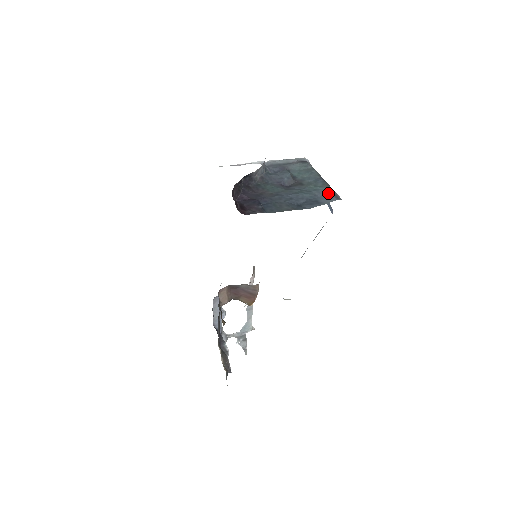
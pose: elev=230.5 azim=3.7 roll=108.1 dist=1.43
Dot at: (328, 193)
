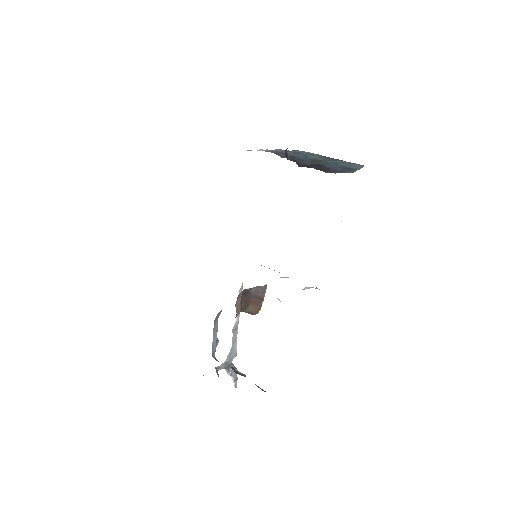
Dot at: (351, 163)
